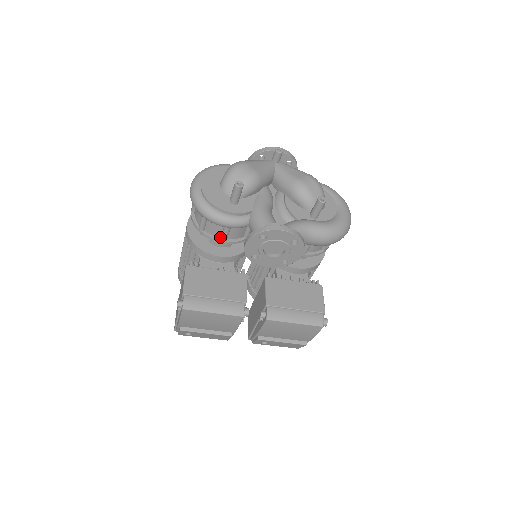
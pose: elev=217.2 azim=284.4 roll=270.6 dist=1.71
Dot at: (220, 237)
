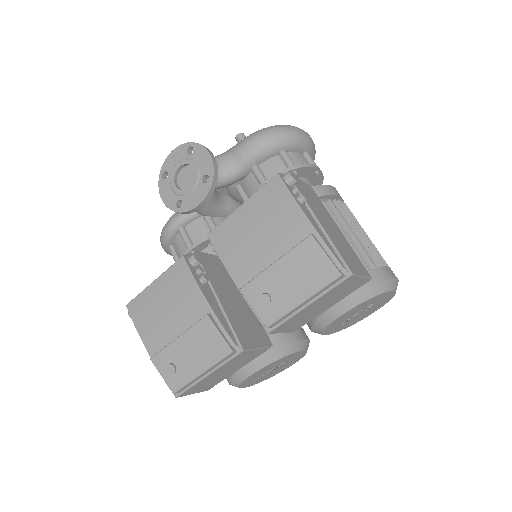
Dot at: (188, 250)
